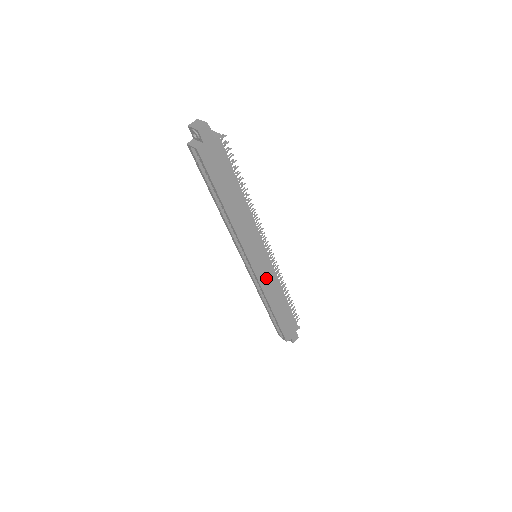
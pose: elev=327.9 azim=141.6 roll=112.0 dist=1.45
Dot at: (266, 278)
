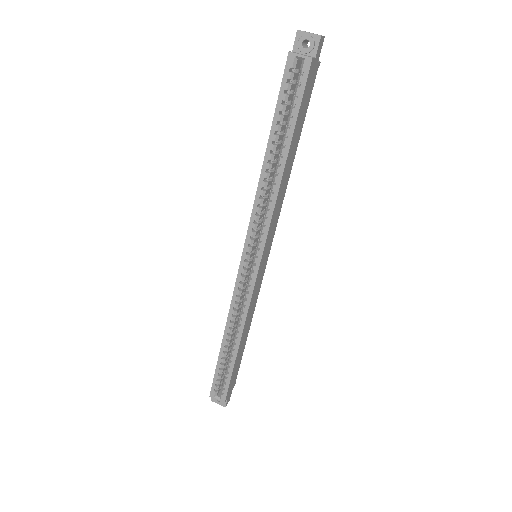
Dot at: (255, 291)
